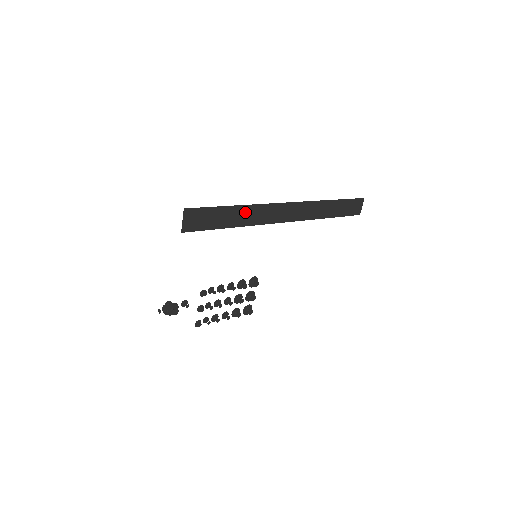
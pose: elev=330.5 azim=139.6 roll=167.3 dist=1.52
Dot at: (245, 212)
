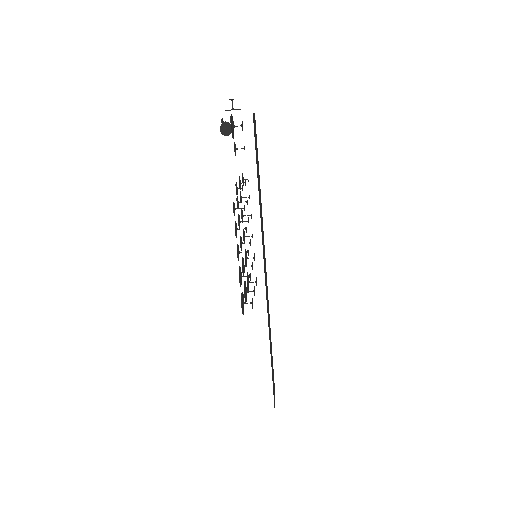
Dot at: (260, 204)
